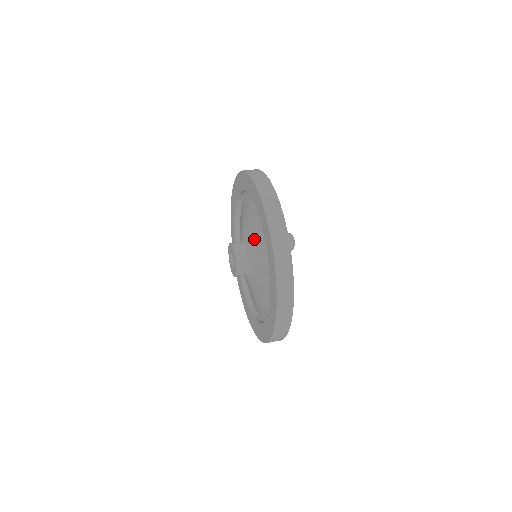
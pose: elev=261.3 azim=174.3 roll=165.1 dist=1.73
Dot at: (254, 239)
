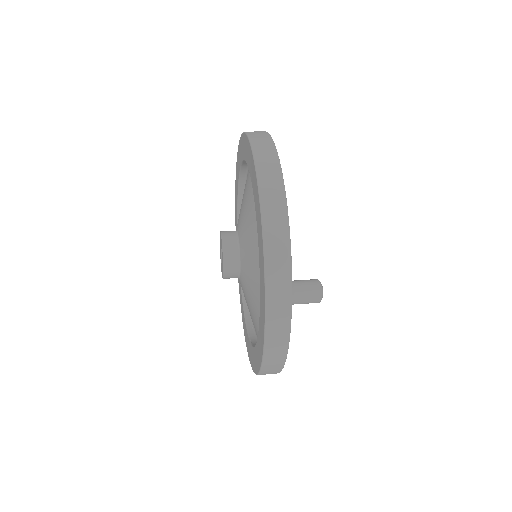
Dot at: (244, 206)
